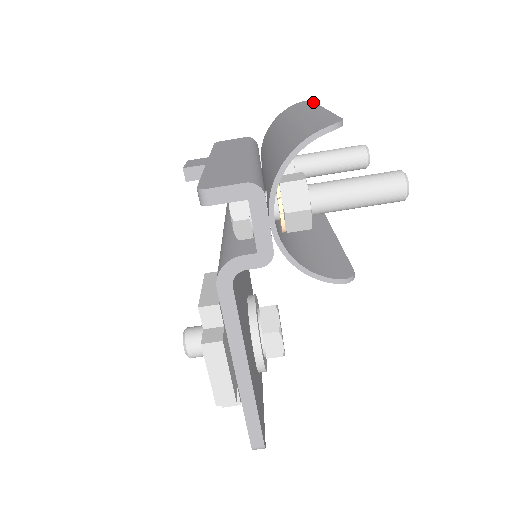
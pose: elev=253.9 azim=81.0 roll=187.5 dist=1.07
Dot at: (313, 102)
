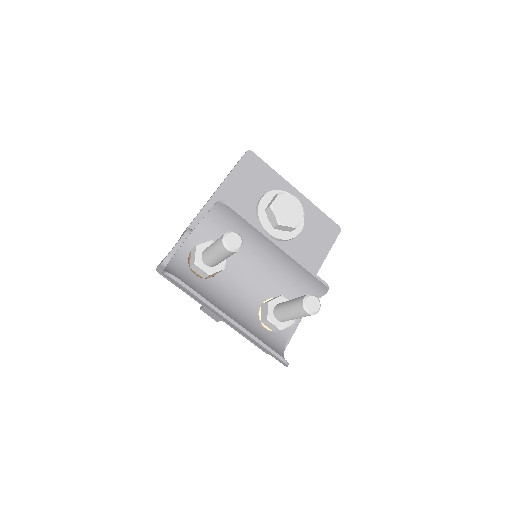
Dot at: (190, 293)
